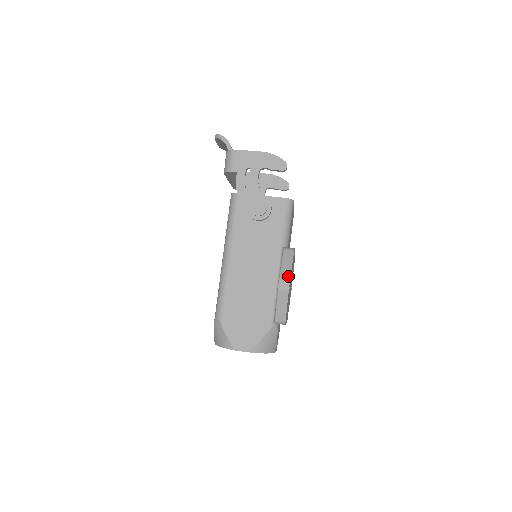
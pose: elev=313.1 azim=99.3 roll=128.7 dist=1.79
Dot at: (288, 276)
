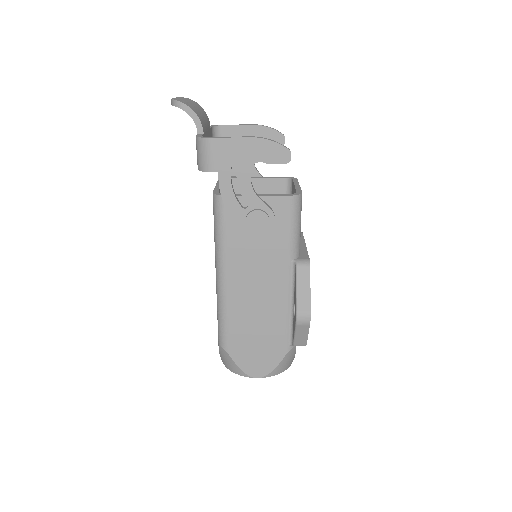
Dot at: (307, 306)
